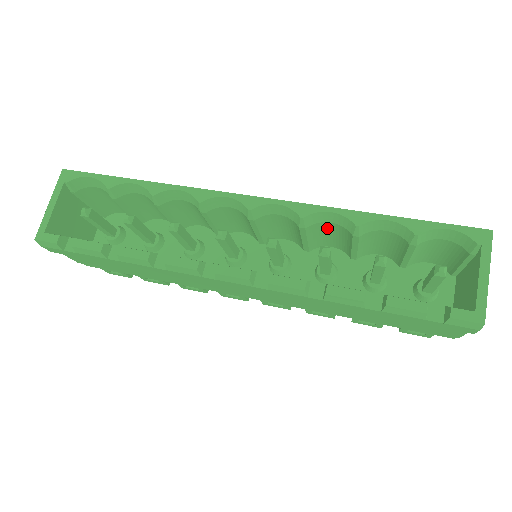
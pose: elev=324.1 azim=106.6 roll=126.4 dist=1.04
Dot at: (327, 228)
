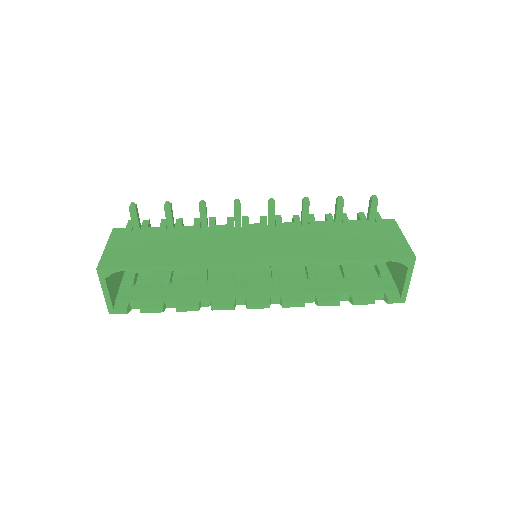
Dot at: occluded
